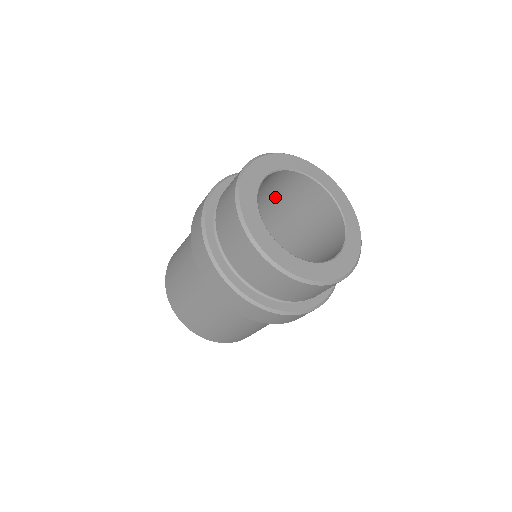
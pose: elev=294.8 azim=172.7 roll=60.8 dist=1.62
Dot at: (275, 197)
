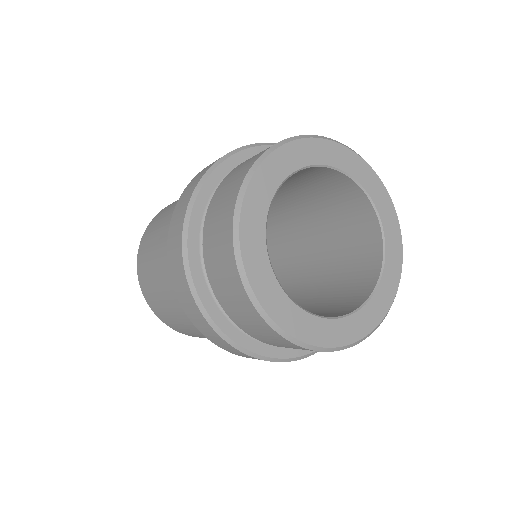
Dot at: occluded
